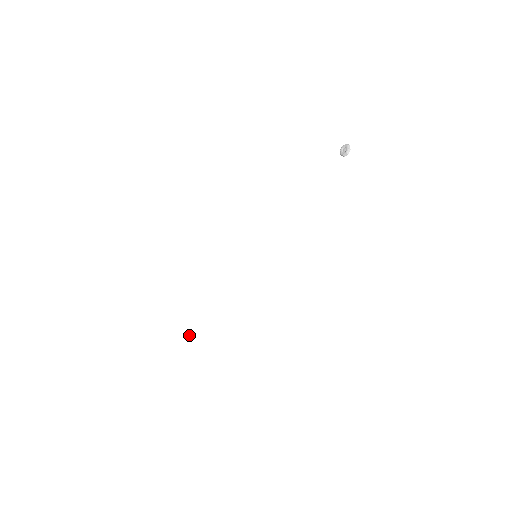
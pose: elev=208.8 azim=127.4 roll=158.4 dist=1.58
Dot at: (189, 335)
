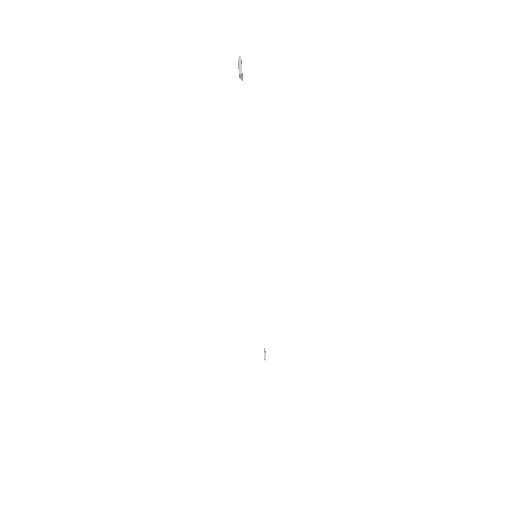
Dot at: occluded
